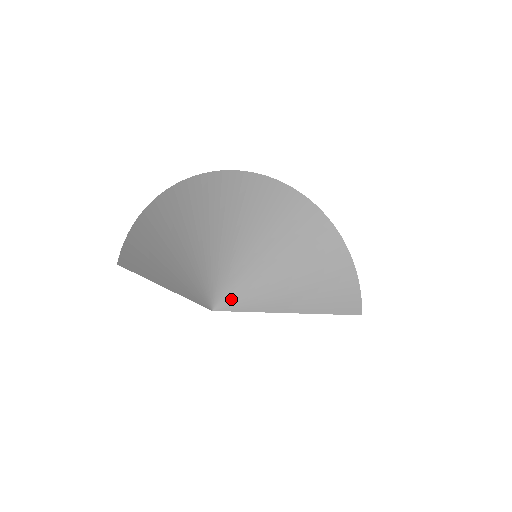
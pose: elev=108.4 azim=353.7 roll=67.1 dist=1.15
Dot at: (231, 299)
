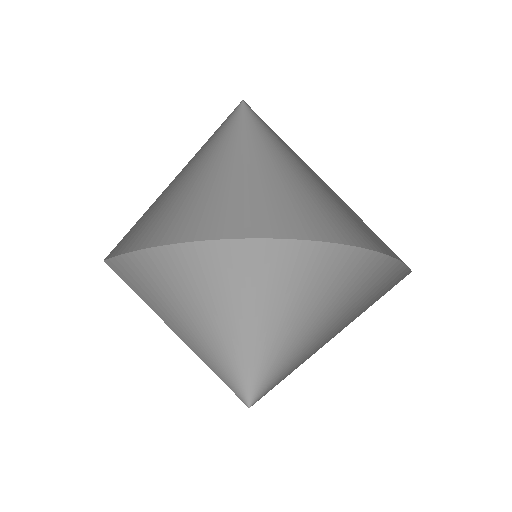
Dot at: (269, 380)
